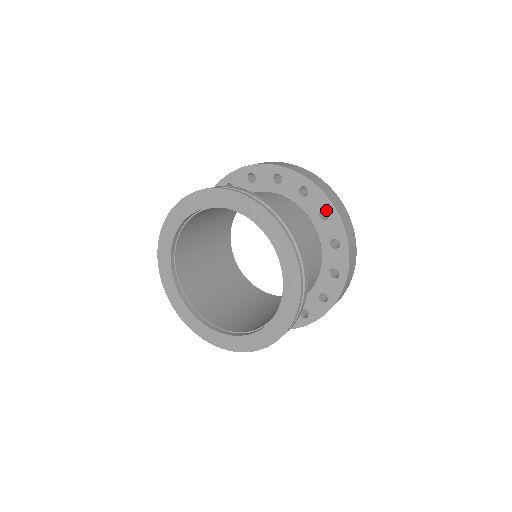
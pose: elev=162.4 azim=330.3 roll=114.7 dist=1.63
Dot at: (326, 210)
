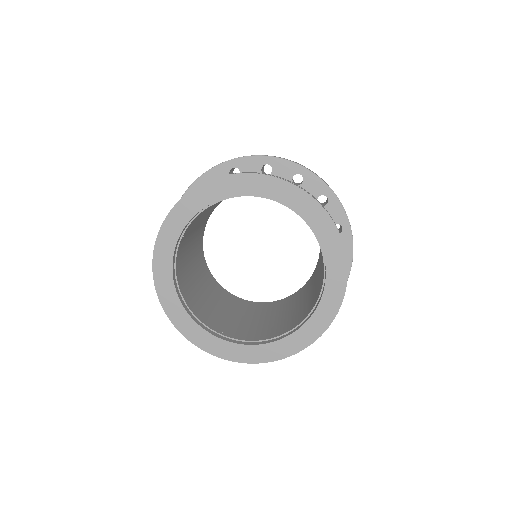
Dot at: occluded
